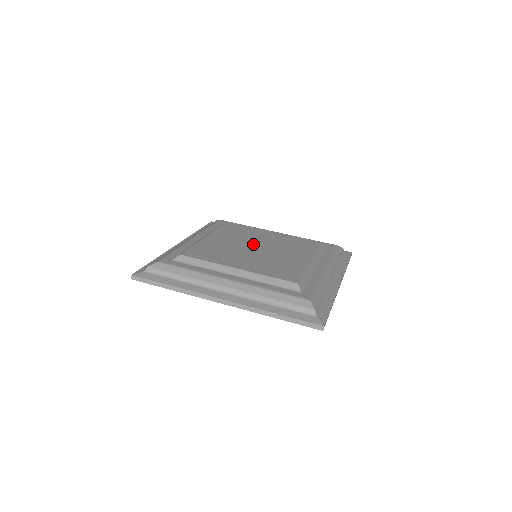
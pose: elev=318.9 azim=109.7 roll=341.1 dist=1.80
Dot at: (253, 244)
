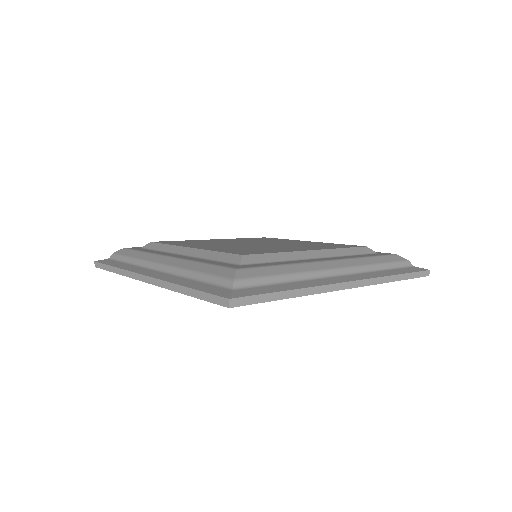
Dot at: (243, 243)
